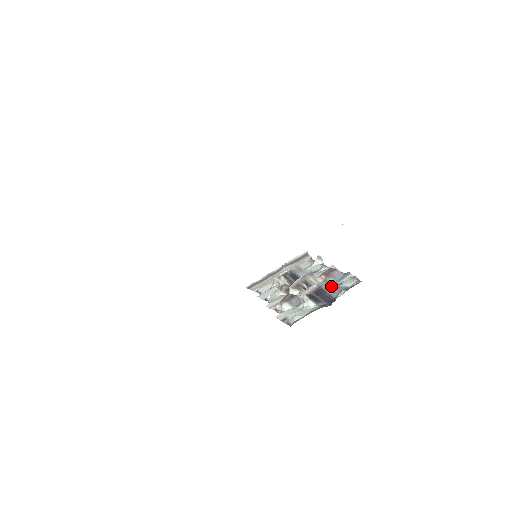
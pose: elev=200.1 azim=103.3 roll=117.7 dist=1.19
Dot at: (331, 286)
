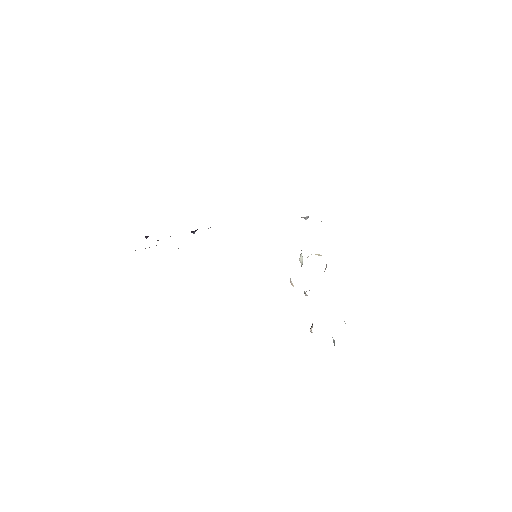
Dot at: occluded
